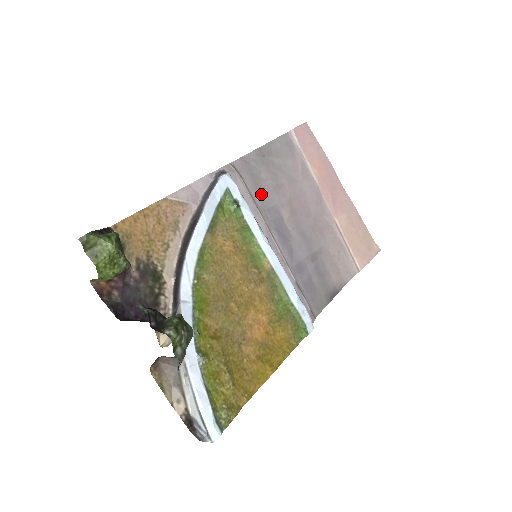
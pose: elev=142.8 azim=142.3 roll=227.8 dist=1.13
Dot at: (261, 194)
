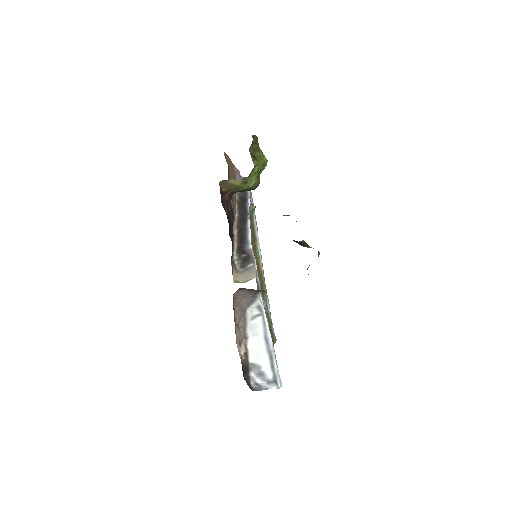
Dot at: occluded
